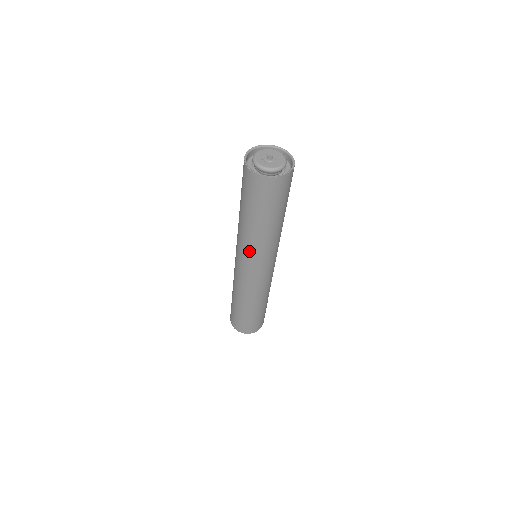
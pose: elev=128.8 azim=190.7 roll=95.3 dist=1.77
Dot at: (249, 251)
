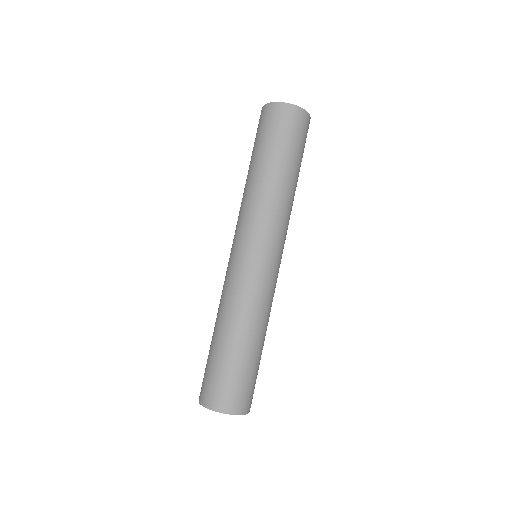
Dot at: (273, 220)
